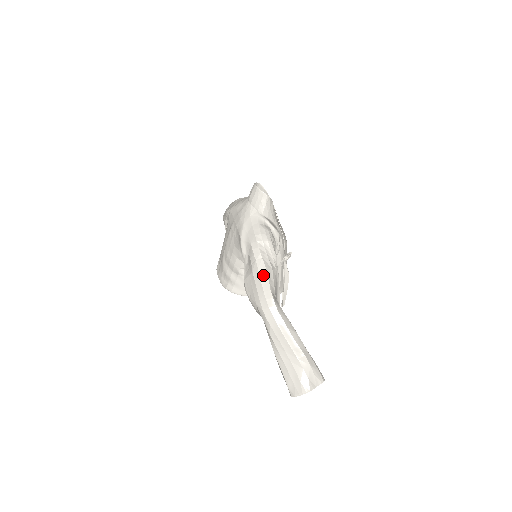
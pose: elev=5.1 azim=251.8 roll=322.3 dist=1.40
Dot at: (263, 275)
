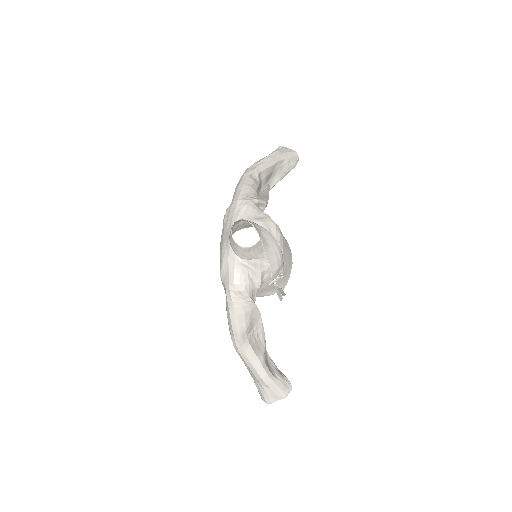
Dot at: (234, 321)
